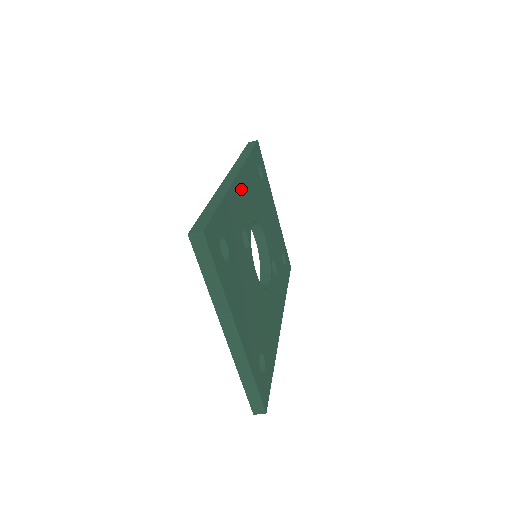
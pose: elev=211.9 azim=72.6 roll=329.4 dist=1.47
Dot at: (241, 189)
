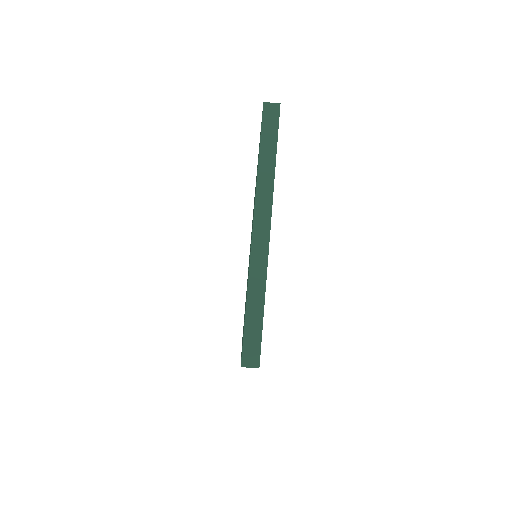
Dot at: occluded
